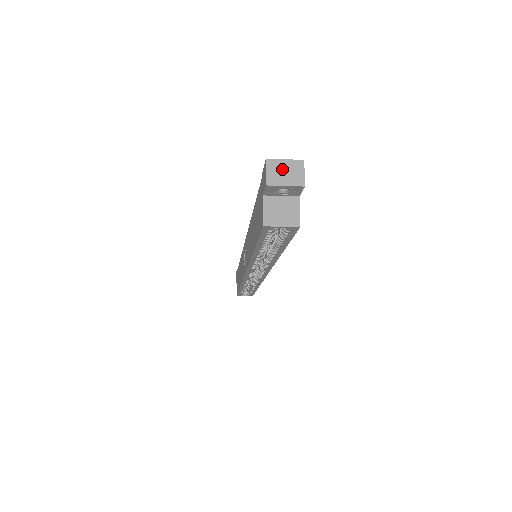
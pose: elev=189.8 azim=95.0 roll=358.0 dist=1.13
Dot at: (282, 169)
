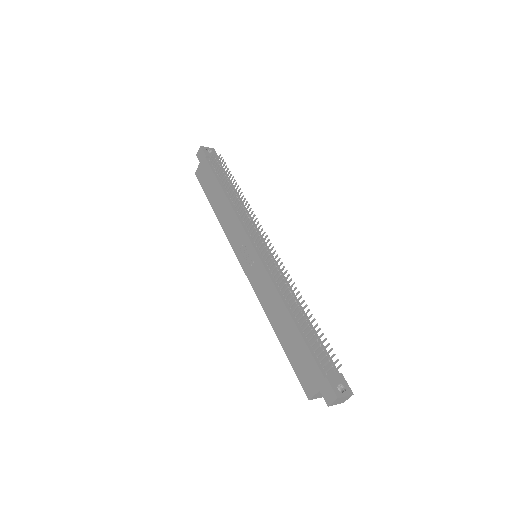
Dot at: (341, 400)
